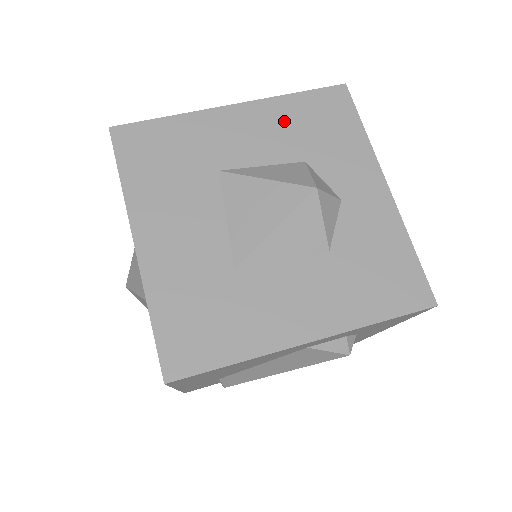
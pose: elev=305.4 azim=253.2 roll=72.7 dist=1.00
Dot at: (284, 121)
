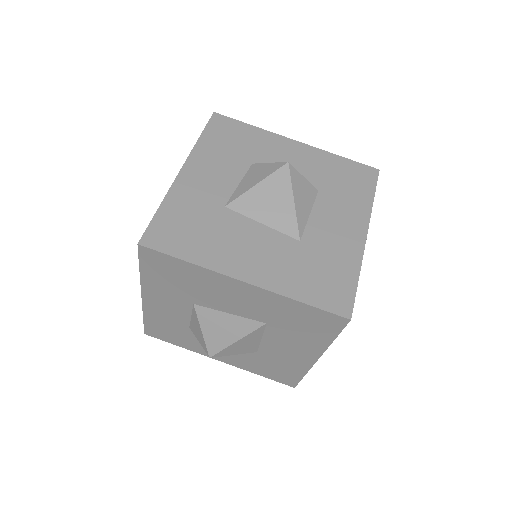
Dot at: (215, 154)
